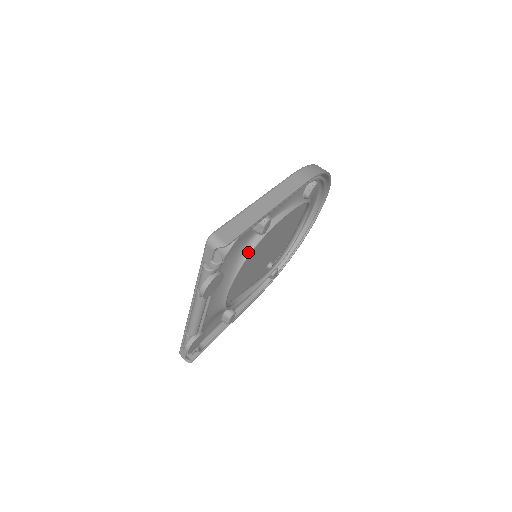
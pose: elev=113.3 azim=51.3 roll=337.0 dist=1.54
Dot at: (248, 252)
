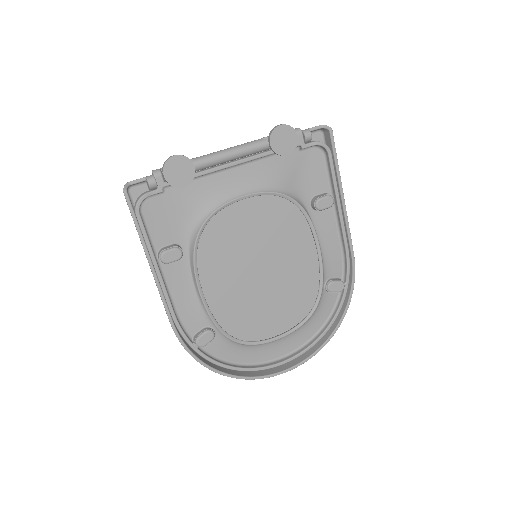
Dot at: (294, 199)
